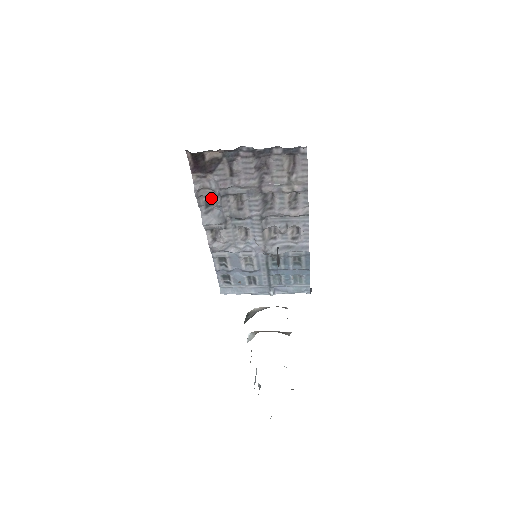
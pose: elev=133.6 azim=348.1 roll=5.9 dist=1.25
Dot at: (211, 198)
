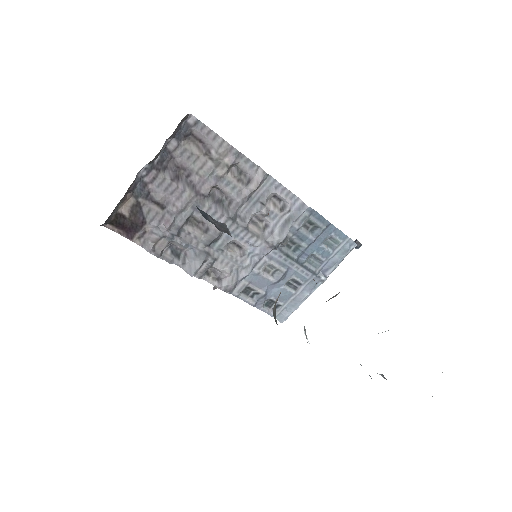
Dot at: (173, 246)
